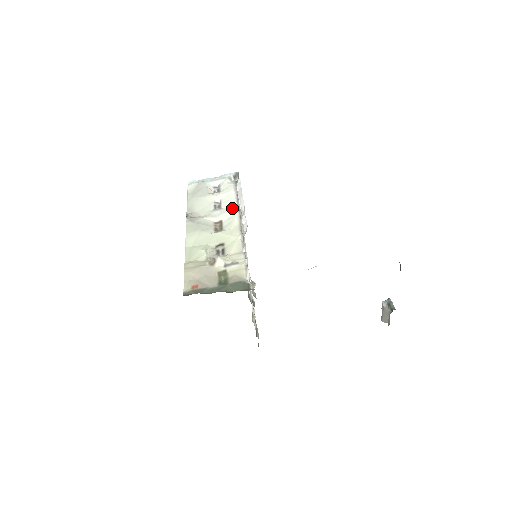
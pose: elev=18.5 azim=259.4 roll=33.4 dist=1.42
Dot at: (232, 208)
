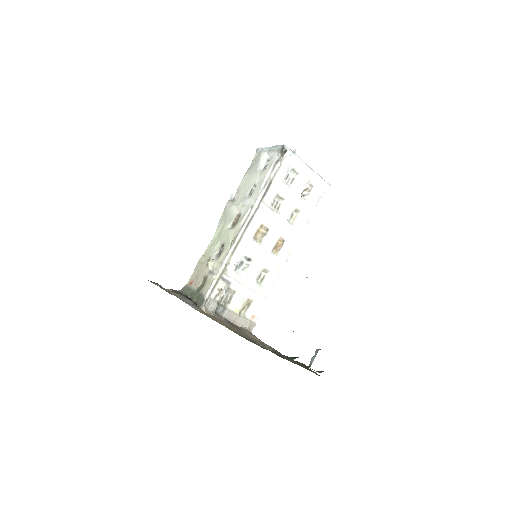
Dot at: (253, 200)
